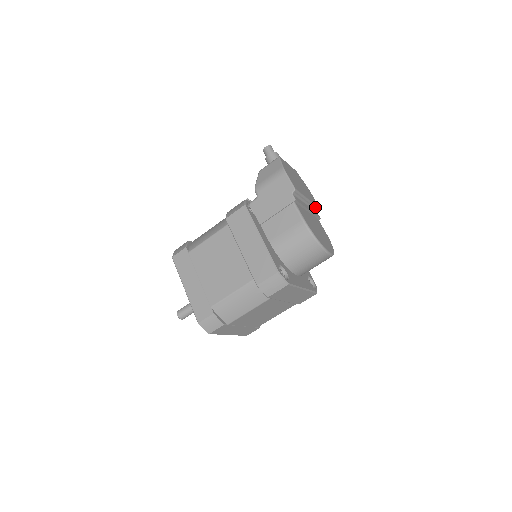
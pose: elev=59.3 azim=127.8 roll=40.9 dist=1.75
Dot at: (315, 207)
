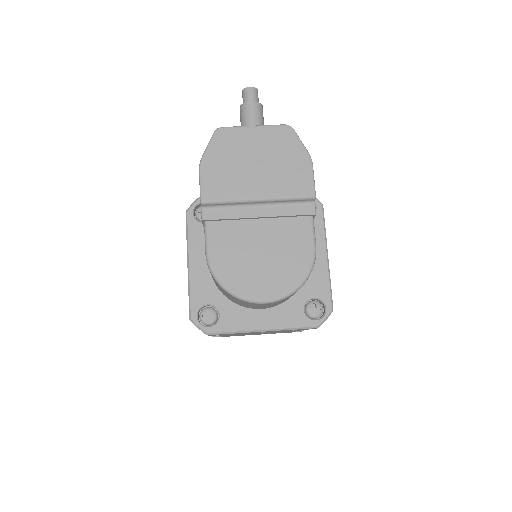
Dot at: (294, 199)
